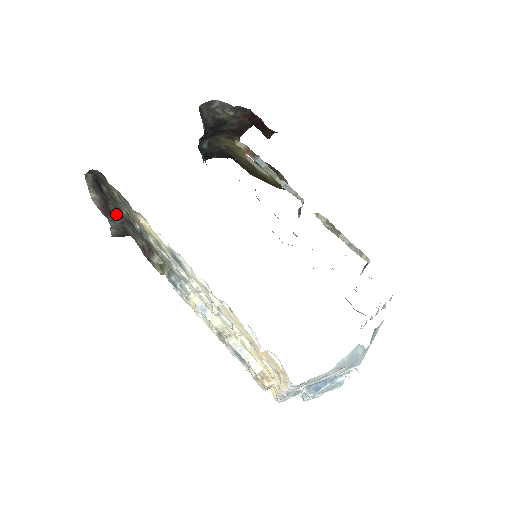
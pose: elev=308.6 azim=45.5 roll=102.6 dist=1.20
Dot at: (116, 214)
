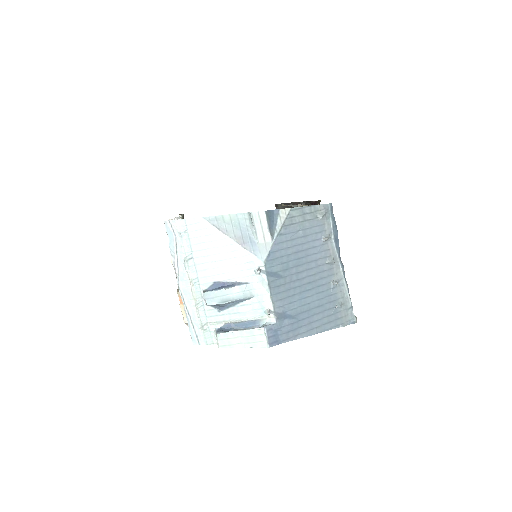
Dot at: occluded
